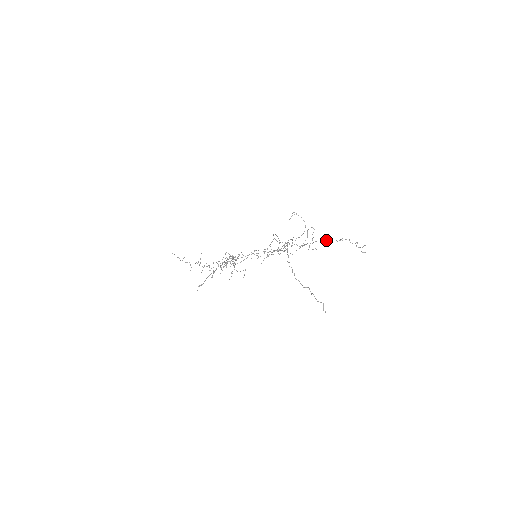
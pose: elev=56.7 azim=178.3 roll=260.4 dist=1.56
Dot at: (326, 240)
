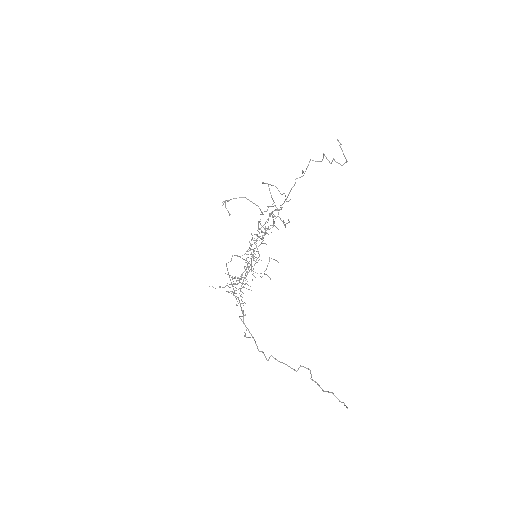
Dot at: (288, 194)
